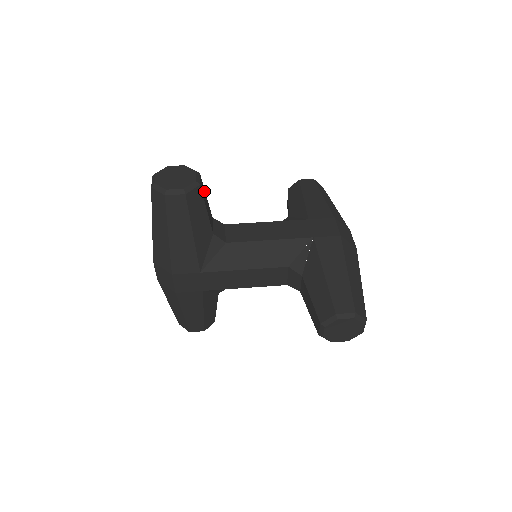
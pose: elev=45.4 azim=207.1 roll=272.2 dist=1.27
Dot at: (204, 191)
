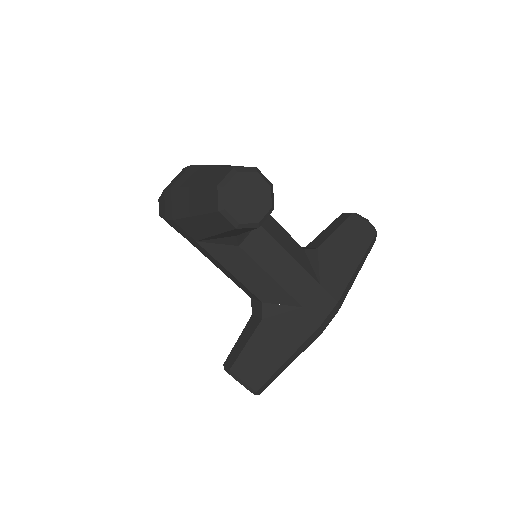
Dot at: occluded
